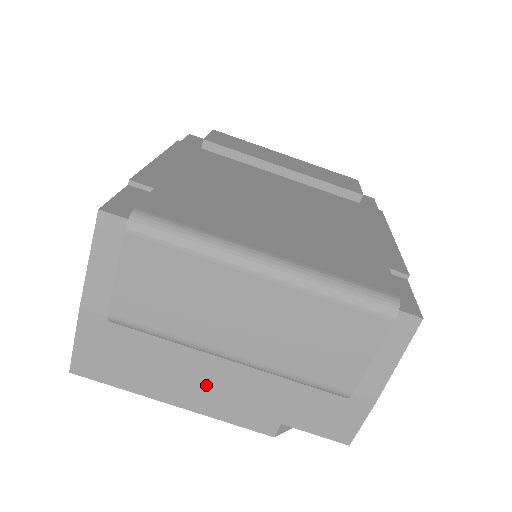
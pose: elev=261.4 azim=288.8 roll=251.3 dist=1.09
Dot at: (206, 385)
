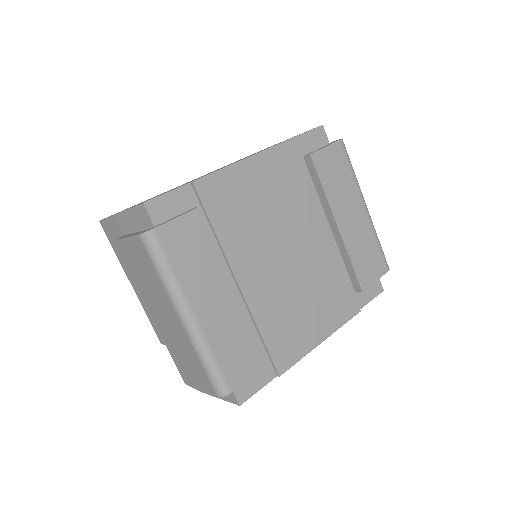
Dot at: occluded
